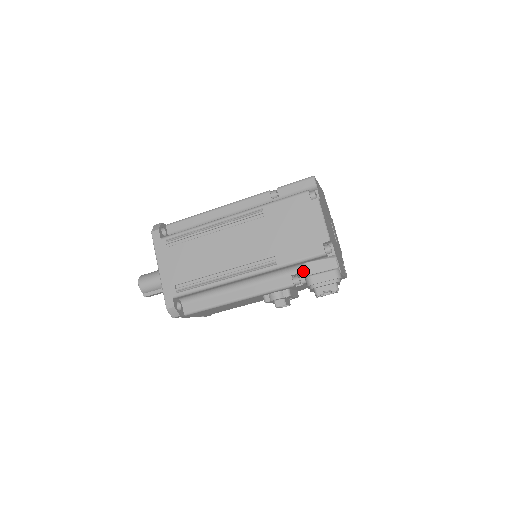
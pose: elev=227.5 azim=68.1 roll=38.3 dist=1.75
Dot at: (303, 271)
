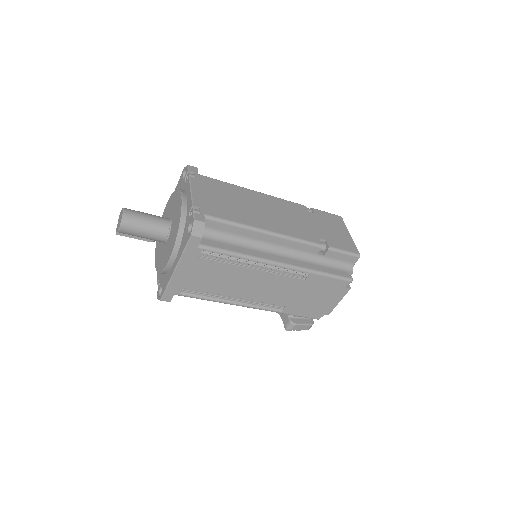
Dot at: occluded
